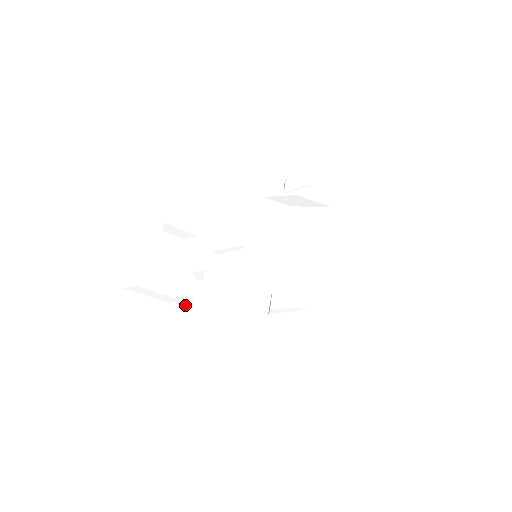
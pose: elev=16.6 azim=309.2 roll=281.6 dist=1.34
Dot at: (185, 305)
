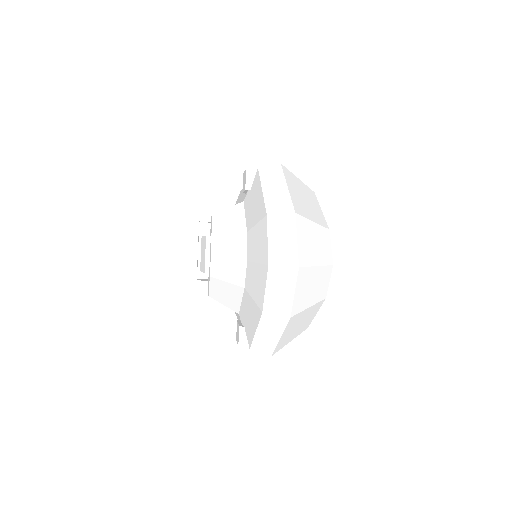
Dot at: occluded
